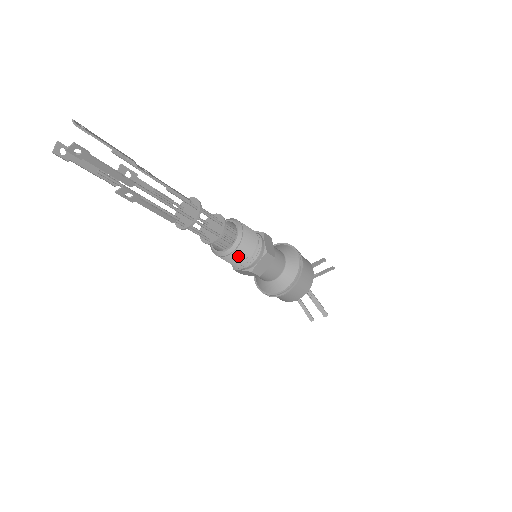
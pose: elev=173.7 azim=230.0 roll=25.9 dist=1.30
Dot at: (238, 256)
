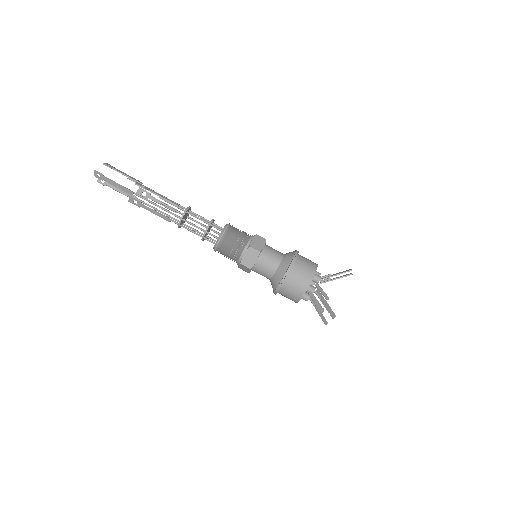
Dot at: (224, 249)
